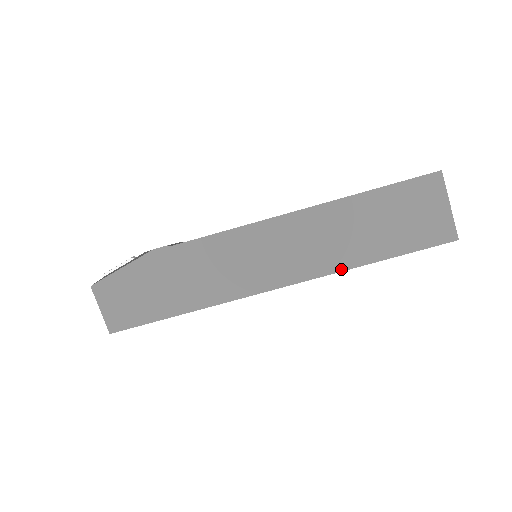
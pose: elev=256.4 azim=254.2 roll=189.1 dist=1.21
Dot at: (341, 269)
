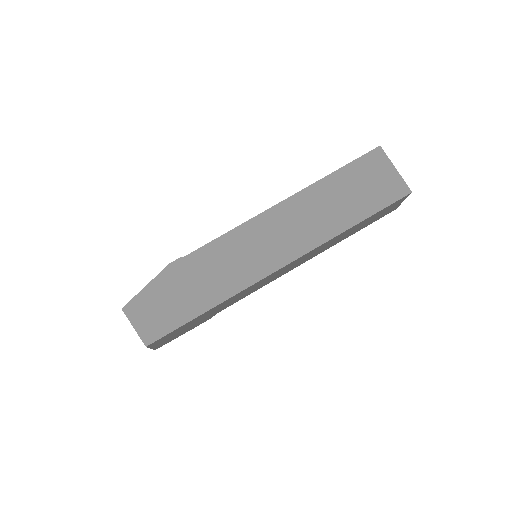
Dot at: (328, 239)
